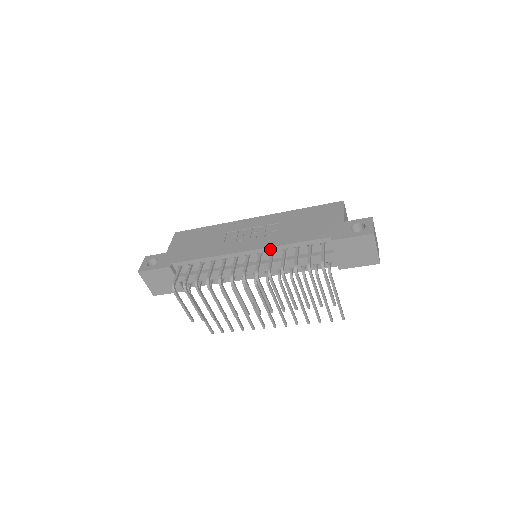
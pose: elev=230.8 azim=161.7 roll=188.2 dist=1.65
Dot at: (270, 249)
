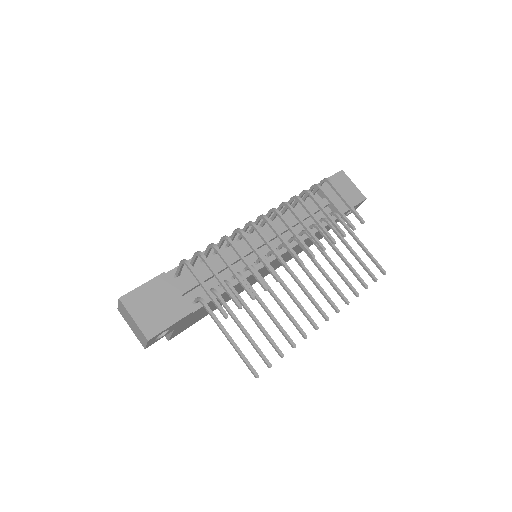
Dot at: occluded
